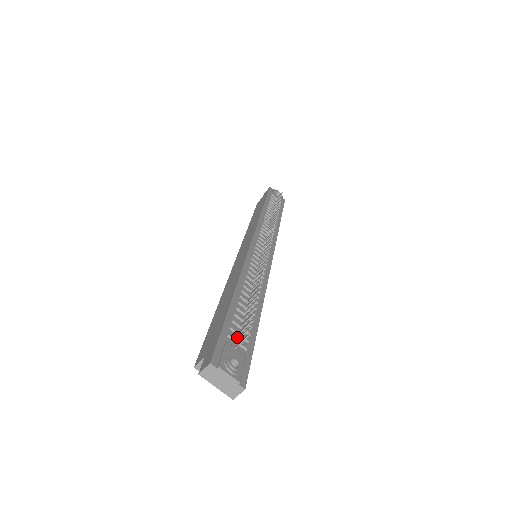
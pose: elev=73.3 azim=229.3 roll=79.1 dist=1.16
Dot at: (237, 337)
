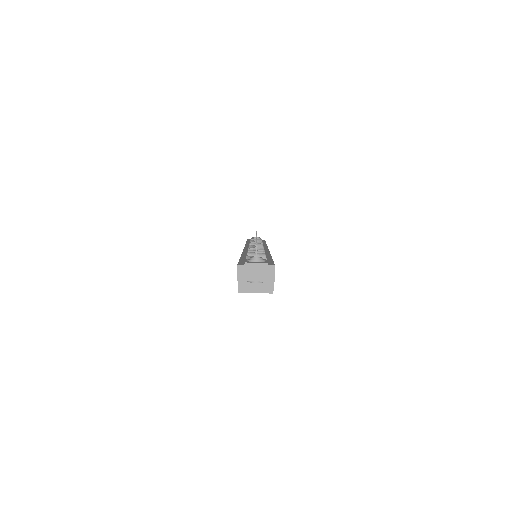
Dot at: occluded
